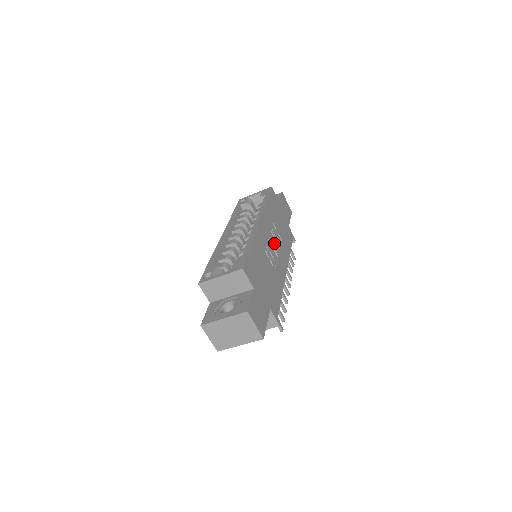
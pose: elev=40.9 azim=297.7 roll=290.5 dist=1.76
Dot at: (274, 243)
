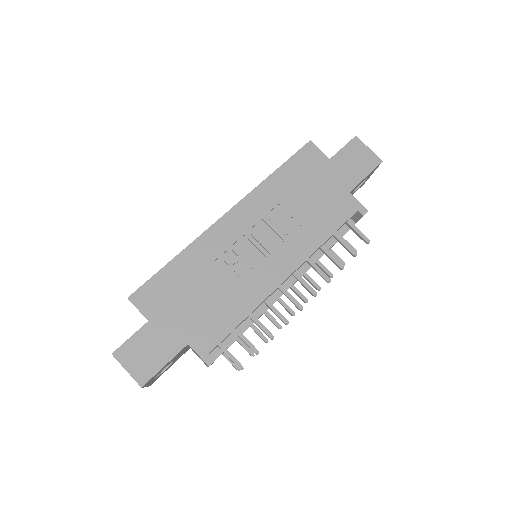
Dot at: (268, 237)
